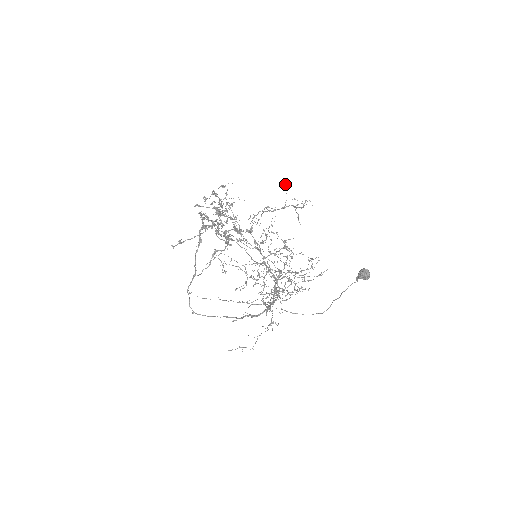
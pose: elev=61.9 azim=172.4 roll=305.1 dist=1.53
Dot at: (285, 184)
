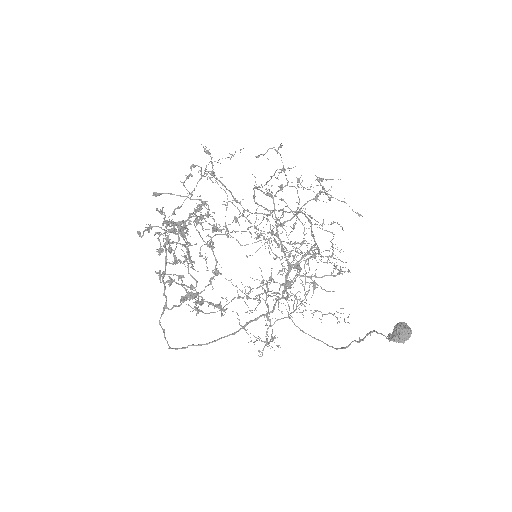
Dot at: (298, 186)
